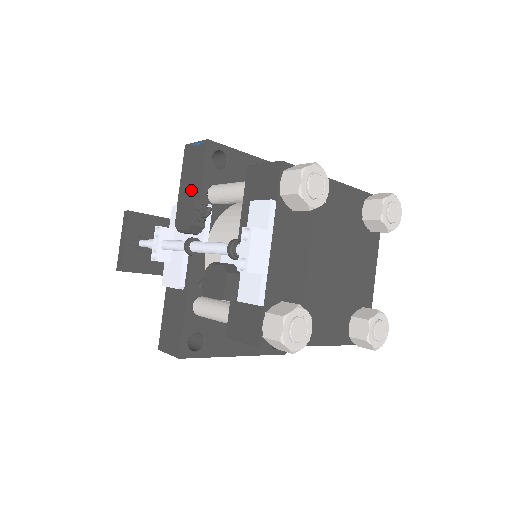
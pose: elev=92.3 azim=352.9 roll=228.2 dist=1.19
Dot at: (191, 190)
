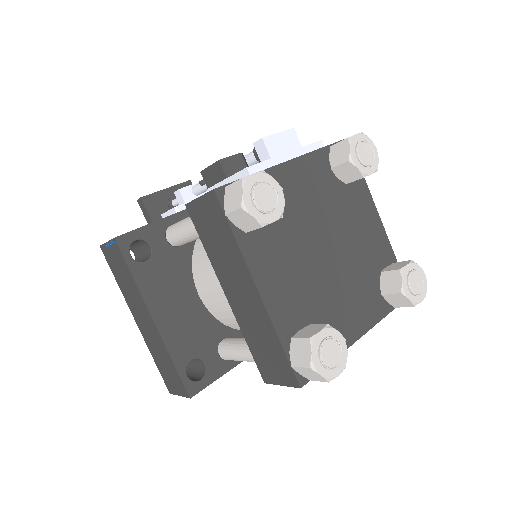
Dot at: occluded
